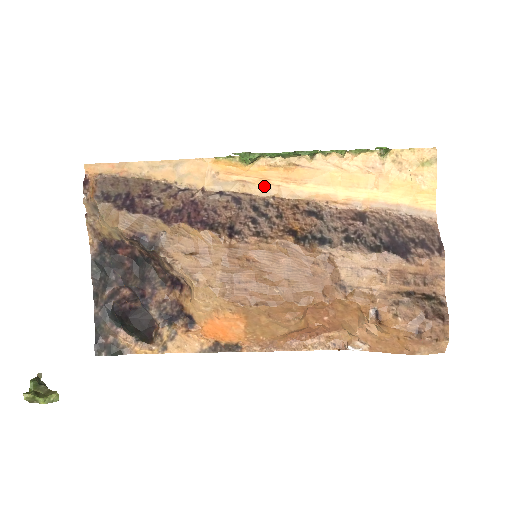
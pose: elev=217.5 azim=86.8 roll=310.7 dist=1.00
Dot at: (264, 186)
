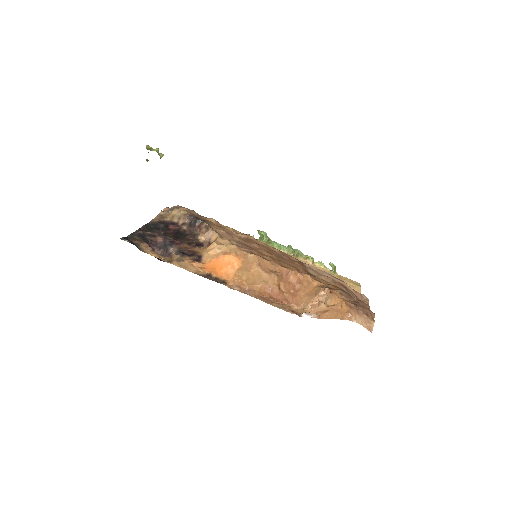
Dot at: occluded
